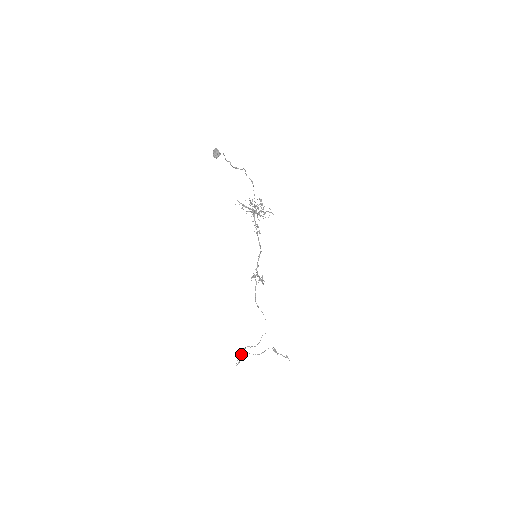
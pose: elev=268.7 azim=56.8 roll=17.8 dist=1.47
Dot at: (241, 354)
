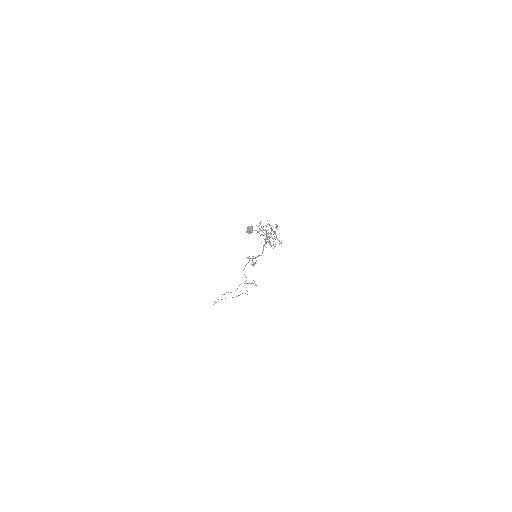
Dot at: occluded
